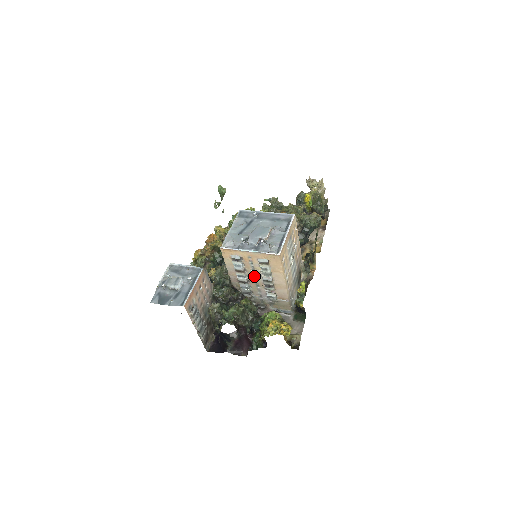
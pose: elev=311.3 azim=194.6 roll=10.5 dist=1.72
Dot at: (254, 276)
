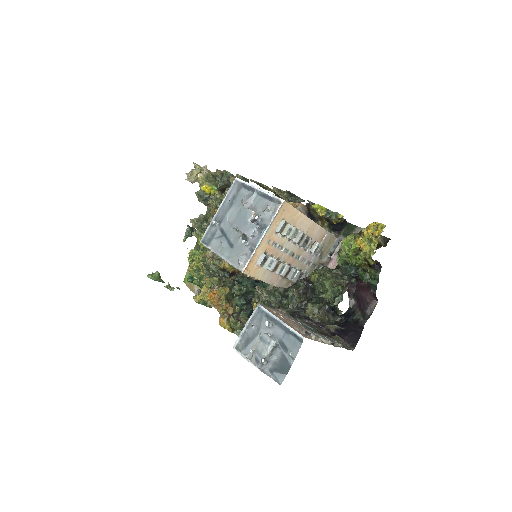
Dot at: (288, 254)
